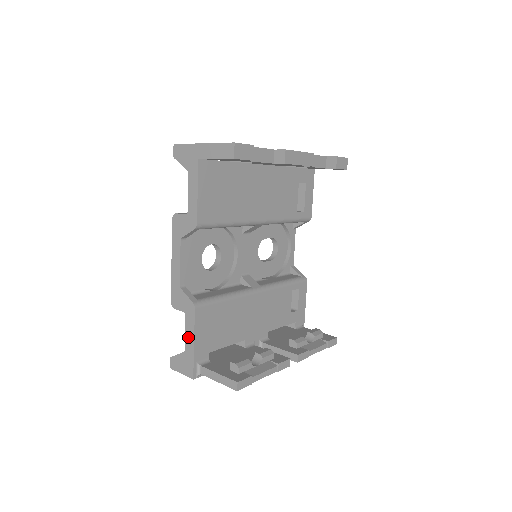
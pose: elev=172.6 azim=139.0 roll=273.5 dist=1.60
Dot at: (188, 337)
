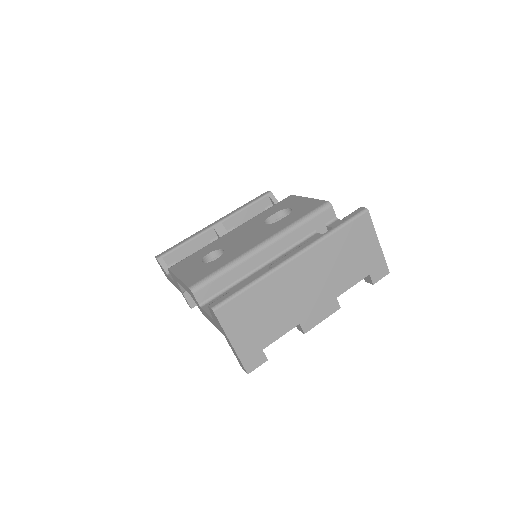
Dot at: (172, 281)
